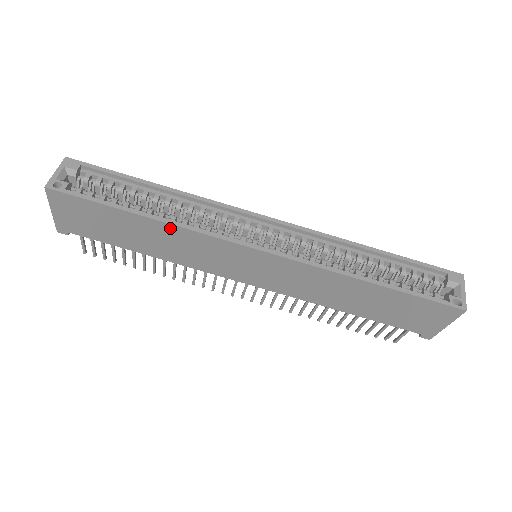
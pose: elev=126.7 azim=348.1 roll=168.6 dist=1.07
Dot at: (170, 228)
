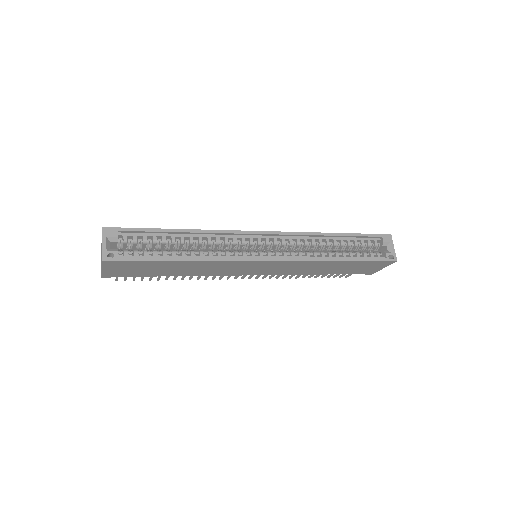
Dot at: (202, 263)
